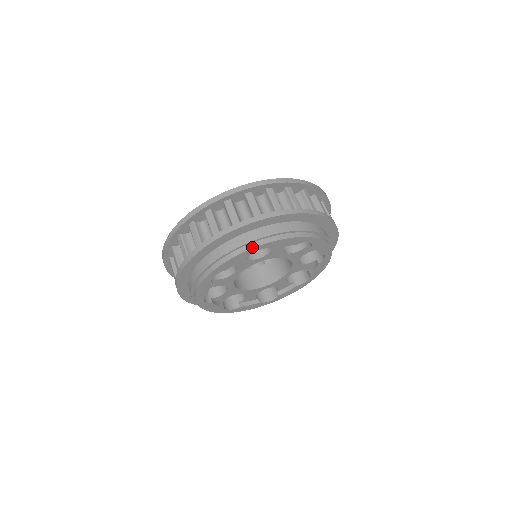
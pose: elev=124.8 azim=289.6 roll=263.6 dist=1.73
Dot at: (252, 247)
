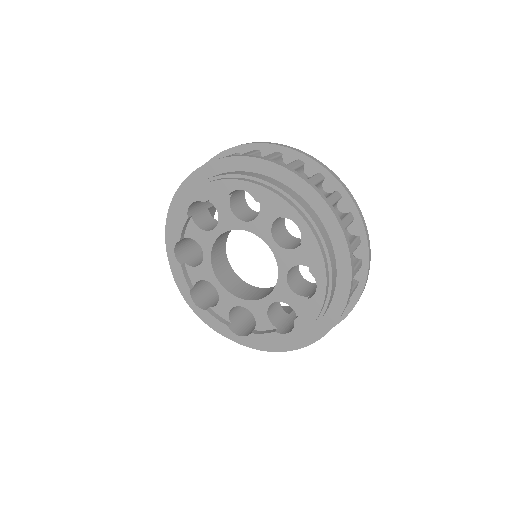
Dot at: (236, 179)
